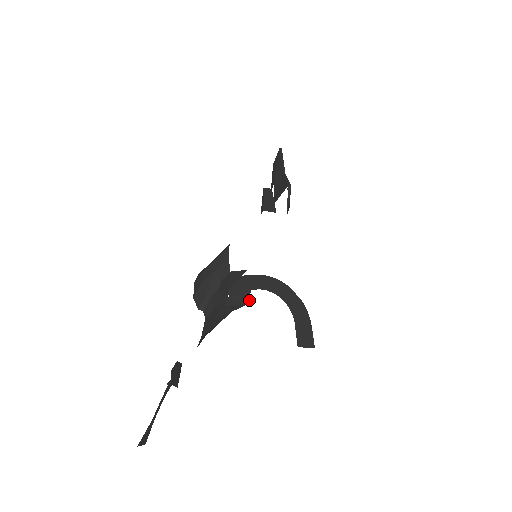
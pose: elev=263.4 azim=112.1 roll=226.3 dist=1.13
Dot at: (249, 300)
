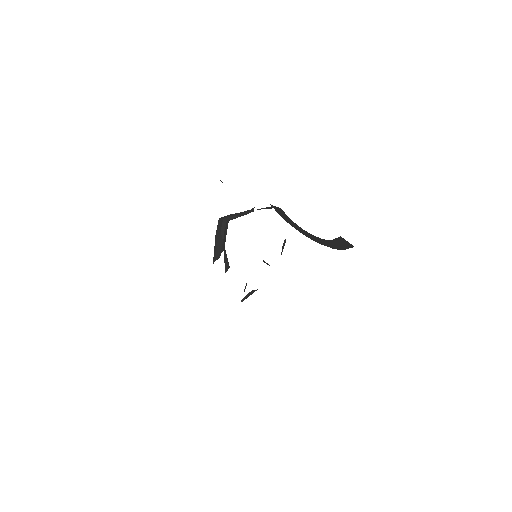
Dot at: occluded
